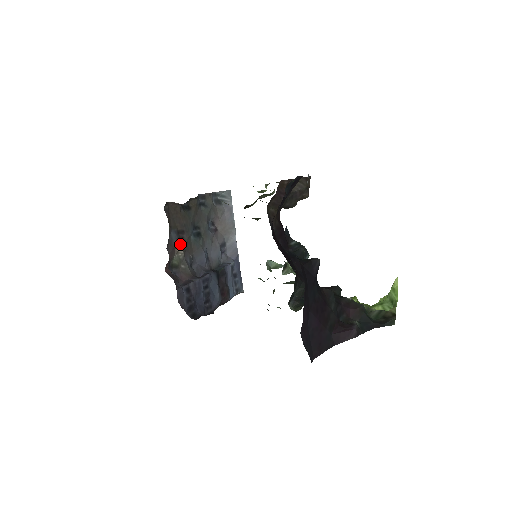
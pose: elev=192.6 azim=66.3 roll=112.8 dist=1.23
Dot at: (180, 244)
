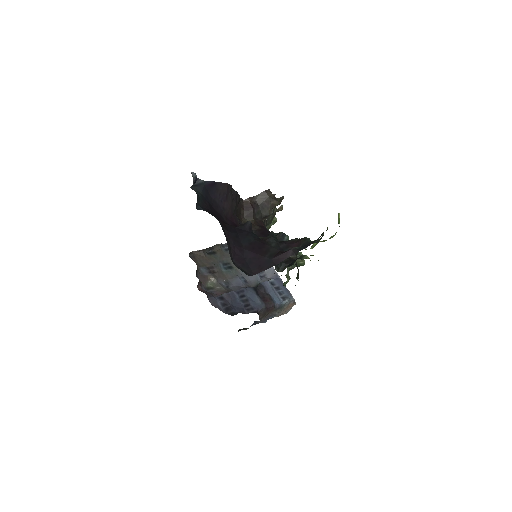
Dot at: (211, 274)
